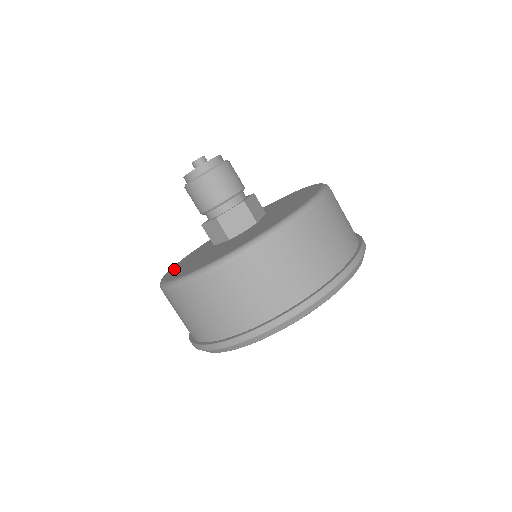
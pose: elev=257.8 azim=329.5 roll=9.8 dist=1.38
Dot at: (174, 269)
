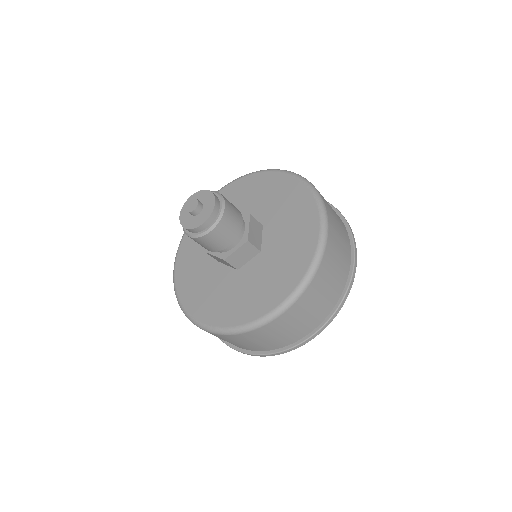
Dot at: (183, 280)
